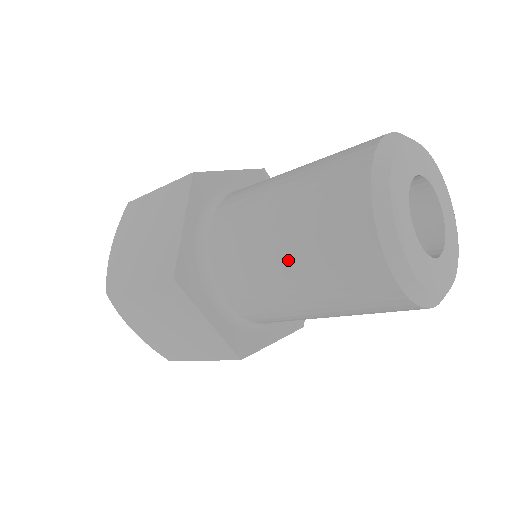
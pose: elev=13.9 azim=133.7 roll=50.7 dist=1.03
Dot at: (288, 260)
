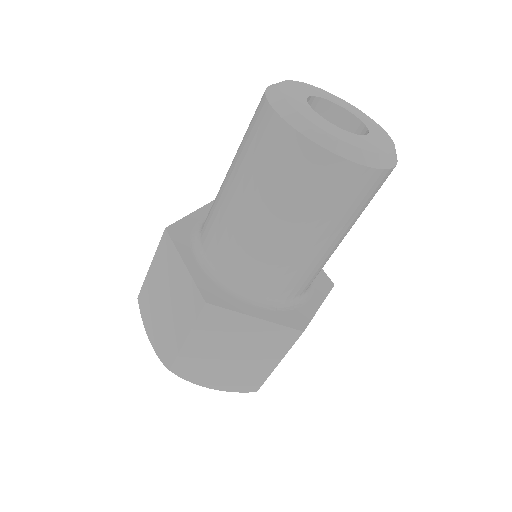
Dot at: (271, 217)
